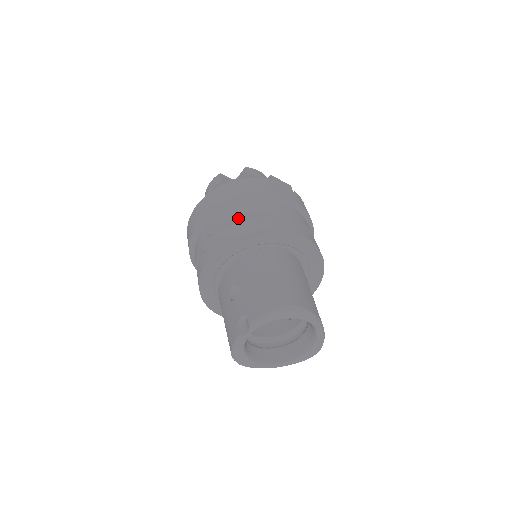
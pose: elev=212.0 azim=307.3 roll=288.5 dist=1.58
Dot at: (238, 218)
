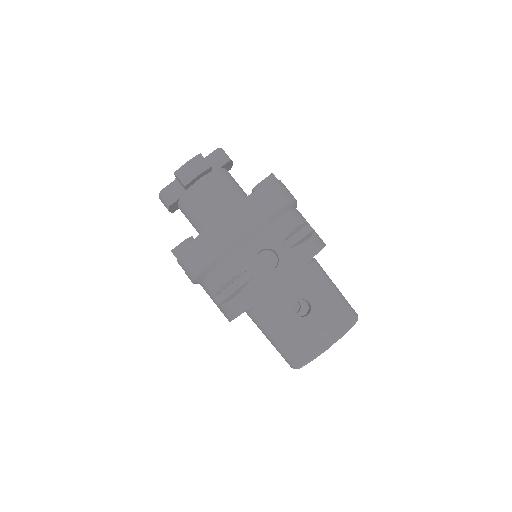
Dot at: (293, 232)
